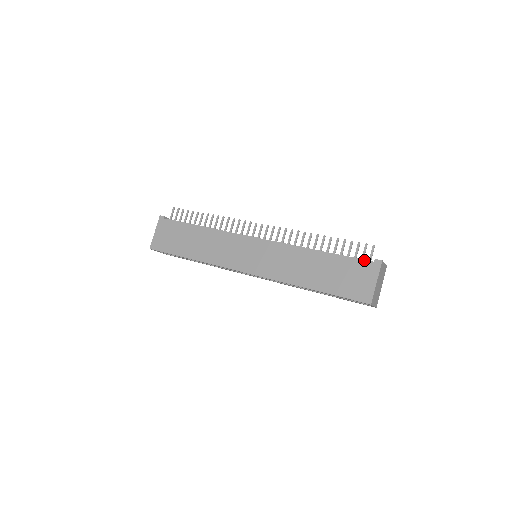
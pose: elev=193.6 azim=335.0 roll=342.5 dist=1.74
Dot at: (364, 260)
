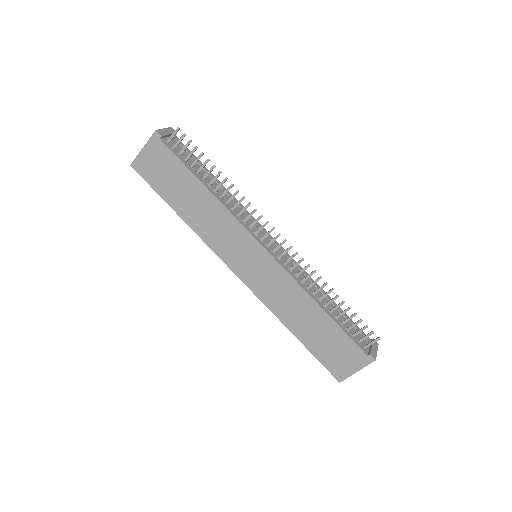
Dot at: (360, 348)
